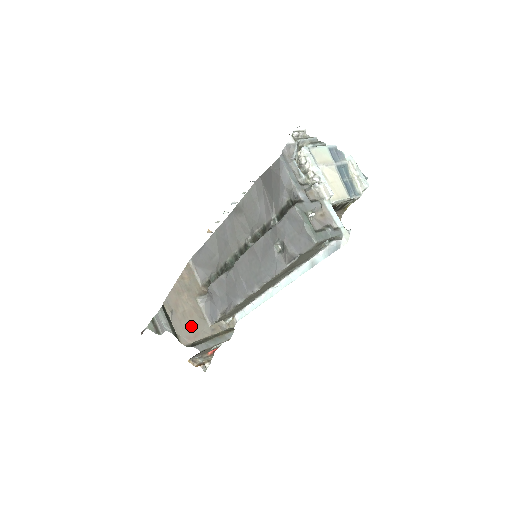
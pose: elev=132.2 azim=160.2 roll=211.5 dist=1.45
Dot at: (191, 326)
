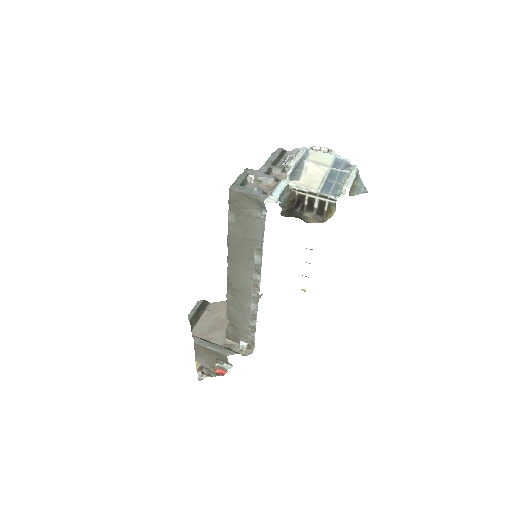
Dot at: (212, 329)
